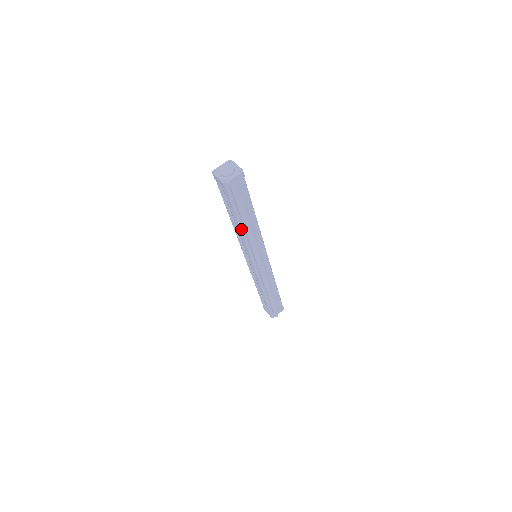
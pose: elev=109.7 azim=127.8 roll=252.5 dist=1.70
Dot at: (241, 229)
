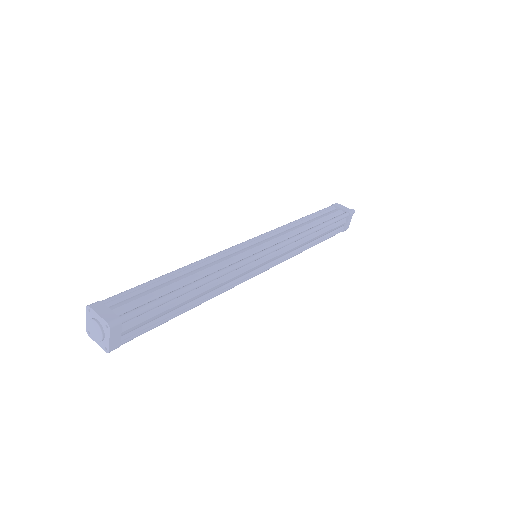
Dot at: occluded
